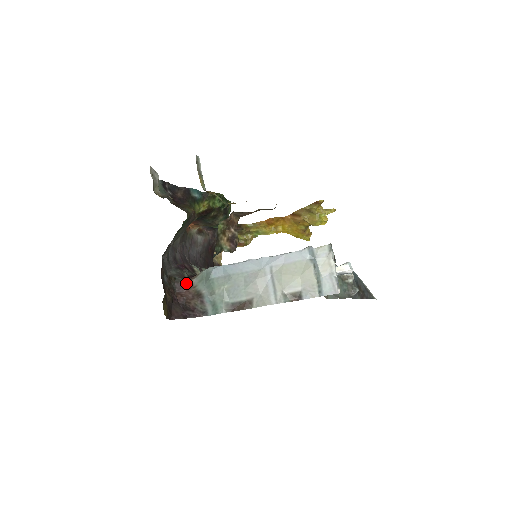
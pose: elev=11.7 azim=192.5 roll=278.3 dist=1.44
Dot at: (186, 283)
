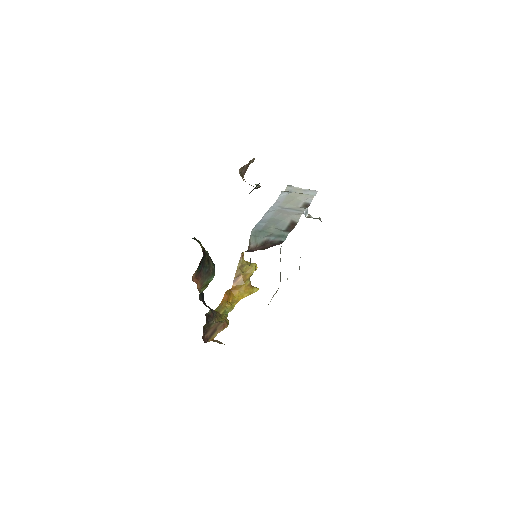
Dot at: (249, 250)
